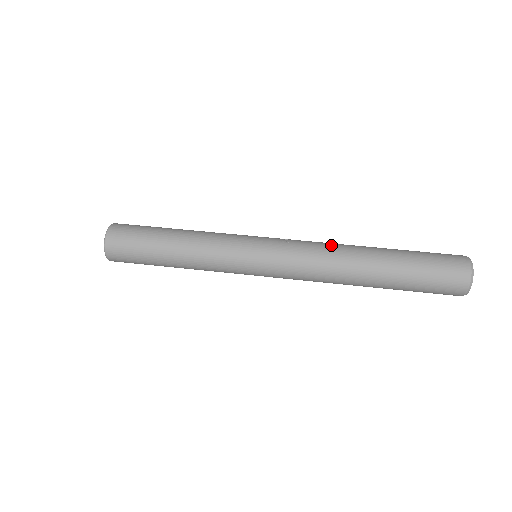
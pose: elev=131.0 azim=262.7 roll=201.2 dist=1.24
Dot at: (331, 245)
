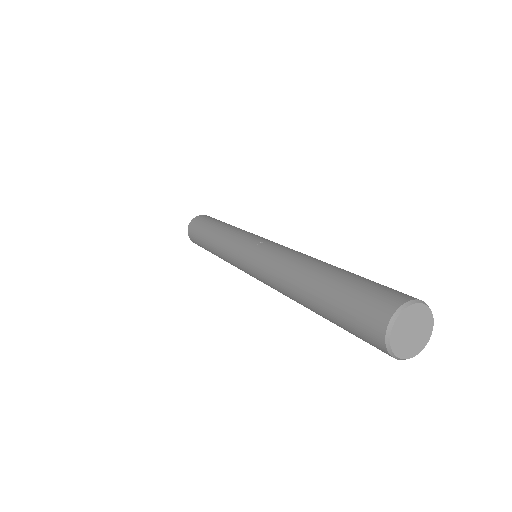
Dot at: (288, 255)
